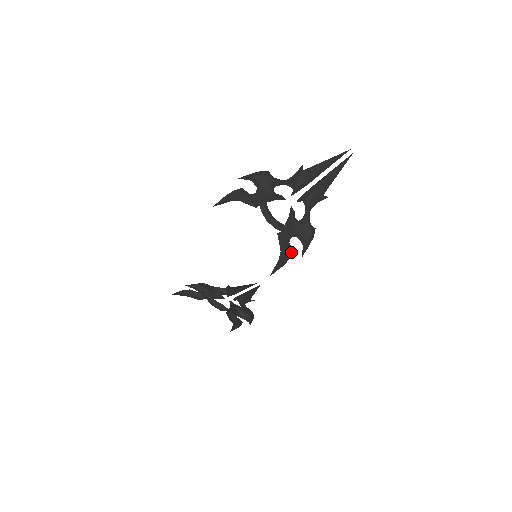
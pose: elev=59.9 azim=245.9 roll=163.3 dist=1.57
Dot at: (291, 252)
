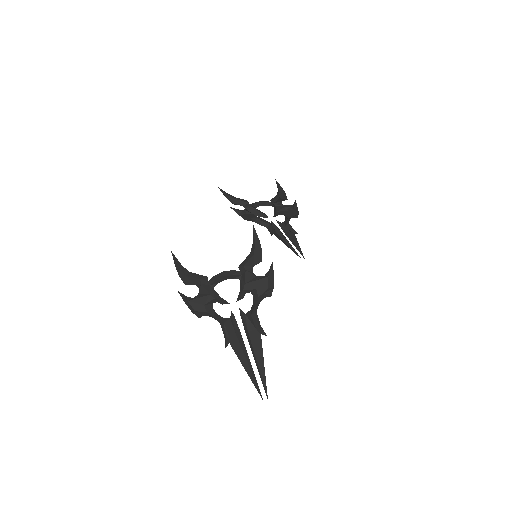
Dot at: (285, 197)
